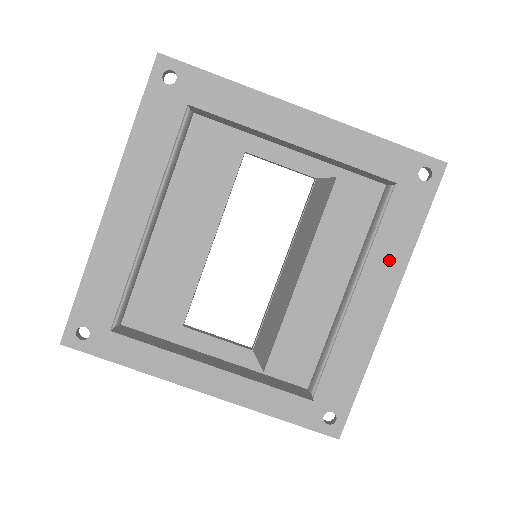
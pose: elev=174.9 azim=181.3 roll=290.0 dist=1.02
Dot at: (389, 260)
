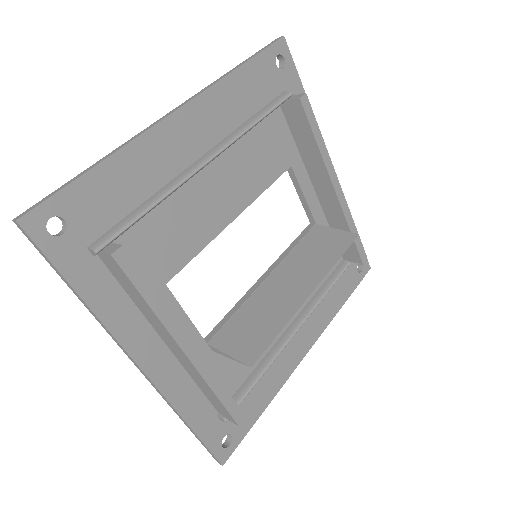
Dot at: (321, 316)
